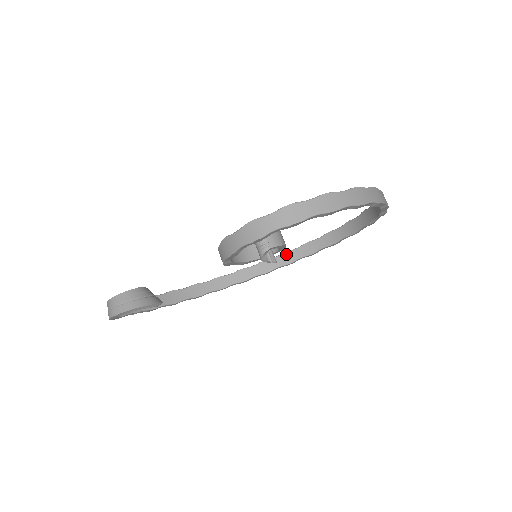
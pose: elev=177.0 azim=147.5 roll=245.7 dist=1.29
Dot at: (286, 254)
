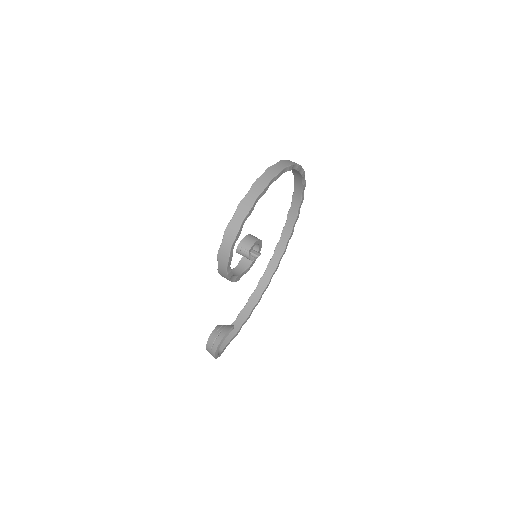
Dot at: (284, 231)
